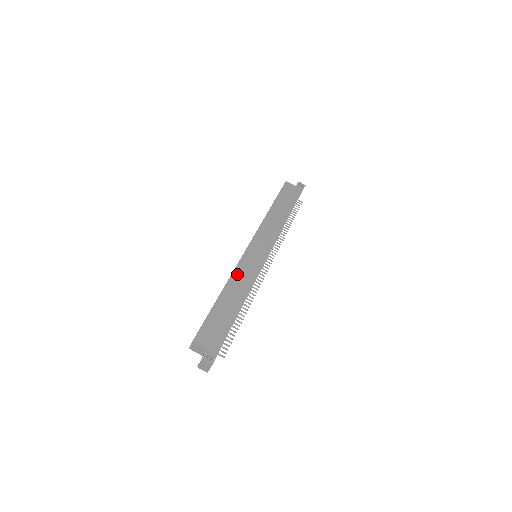
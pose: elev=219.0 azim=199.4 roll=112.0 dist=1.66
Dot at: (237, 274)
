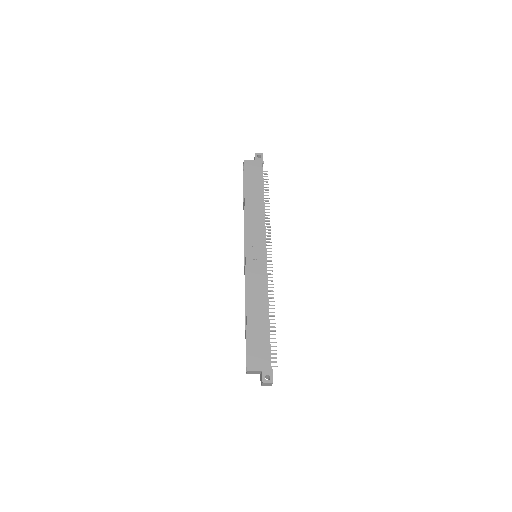
Dot at: (250, 287)
